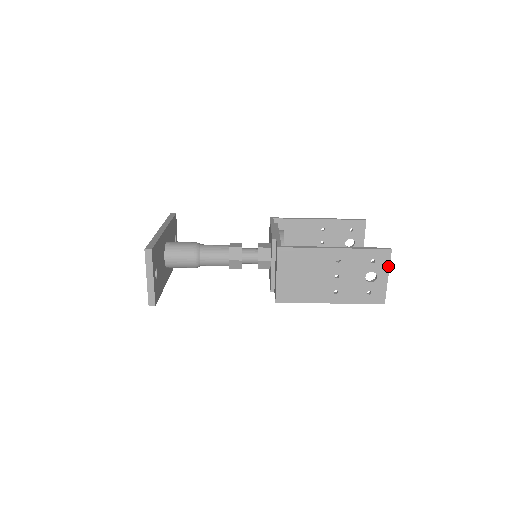
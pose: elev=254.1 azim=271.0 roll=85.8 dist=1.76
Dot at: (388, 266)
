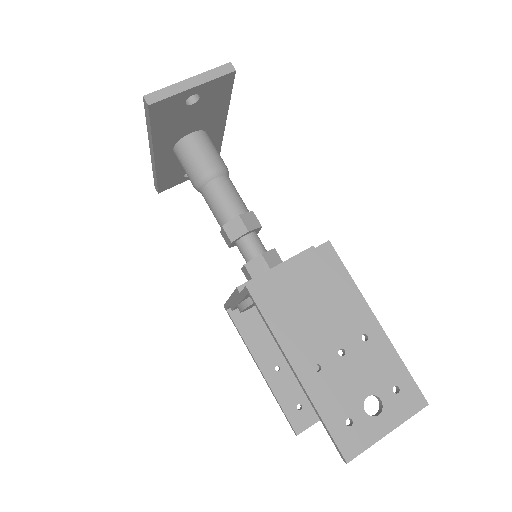
Dot at: (404, 419)
